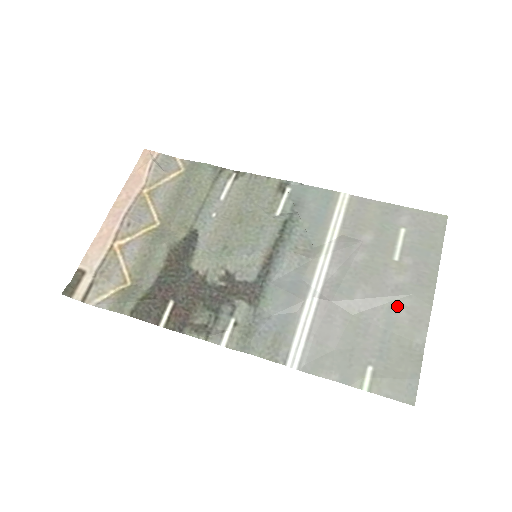
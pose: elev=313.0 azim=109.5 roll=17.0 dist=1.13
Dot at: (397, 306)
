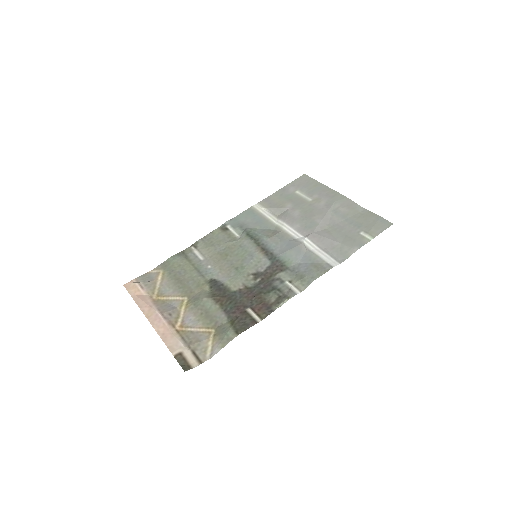
Dot at: (336, 210)
